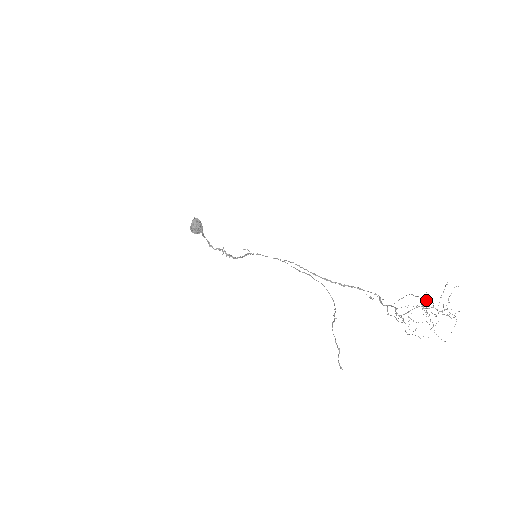
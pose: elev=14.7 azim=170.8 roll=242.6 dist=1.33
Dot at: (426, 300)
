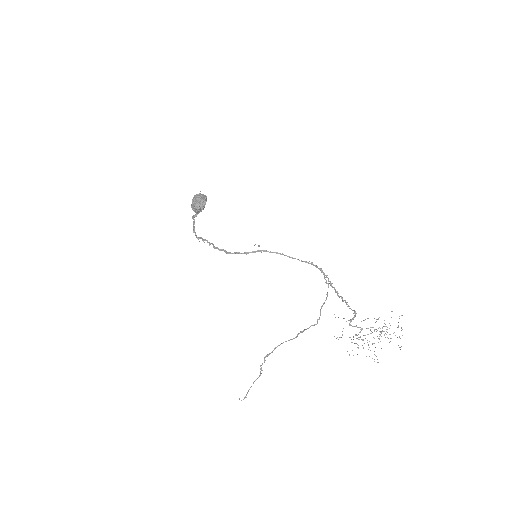
Dot at: occluded
